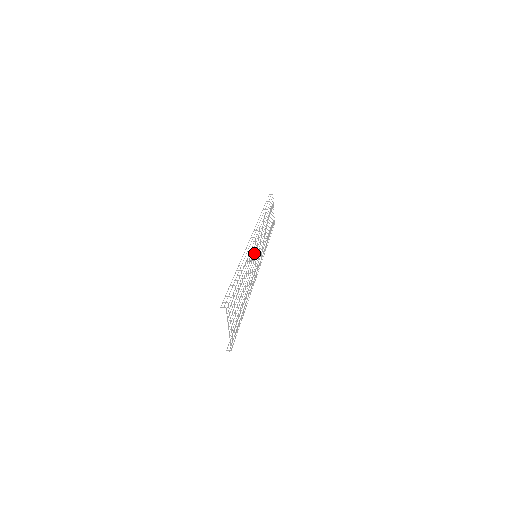
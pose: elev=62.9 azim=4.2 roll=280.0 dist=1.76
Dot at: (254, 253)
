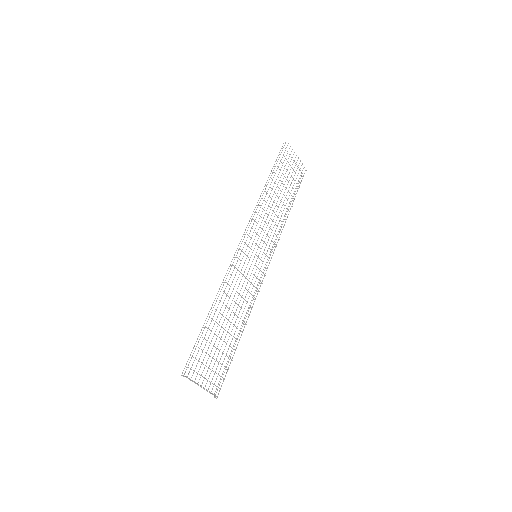
Dot at: occluded
